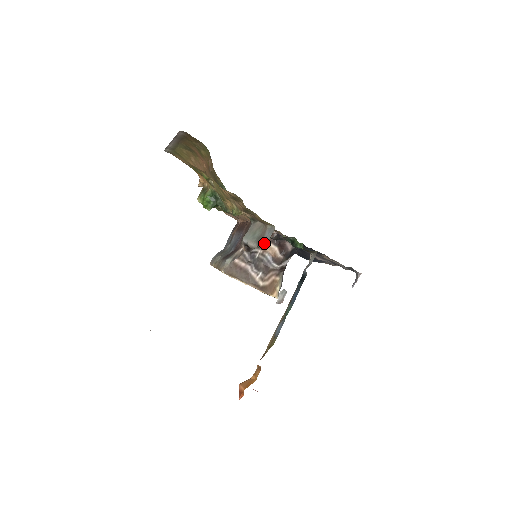
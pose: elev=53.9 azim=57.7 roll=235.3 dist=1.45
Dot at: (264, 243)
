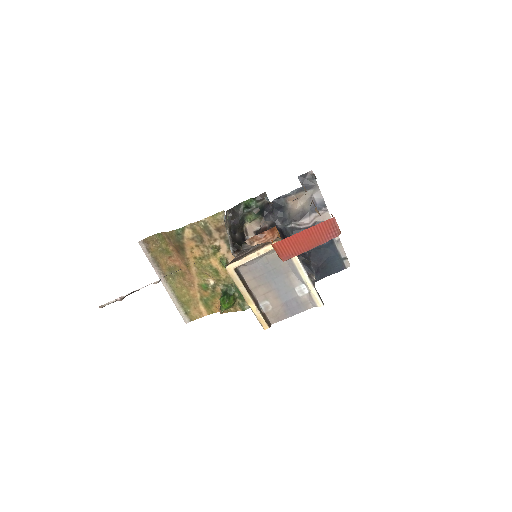
Dot at: (224, 218)
